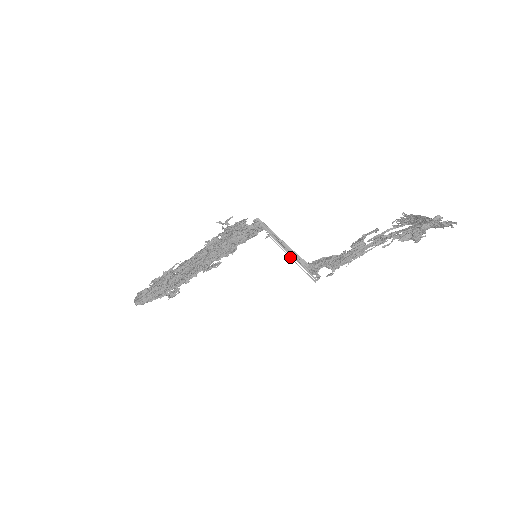
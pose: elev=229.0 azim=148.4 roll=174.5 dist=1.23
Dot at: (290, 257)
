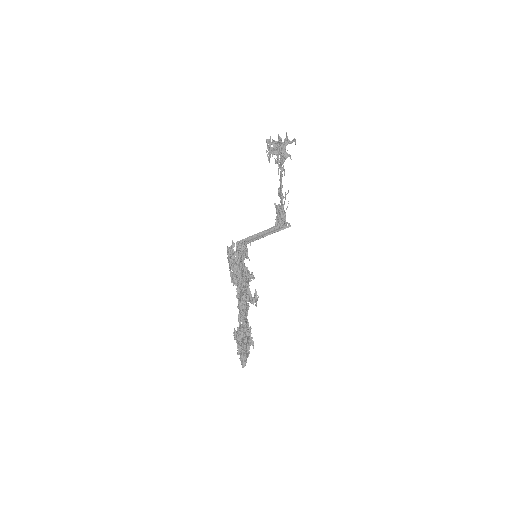
Dot at: (264, 232)
